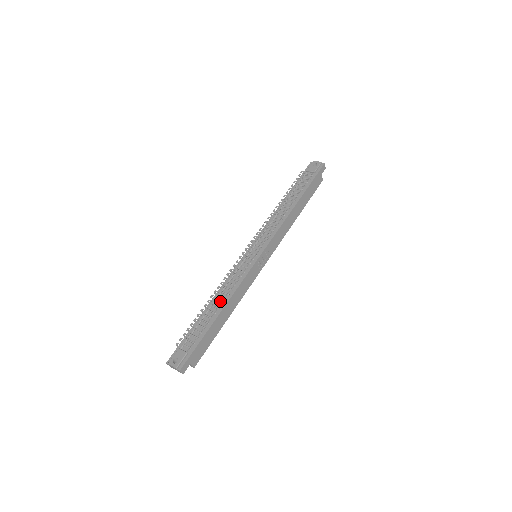
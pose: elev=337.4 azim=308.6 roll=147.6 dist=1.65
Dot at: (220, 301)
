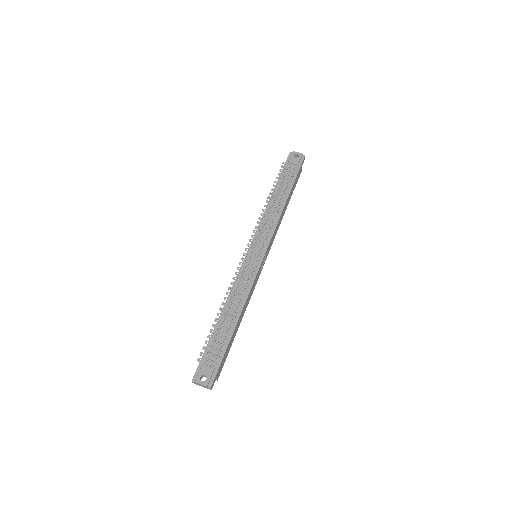
Dot at: (234, 309)
